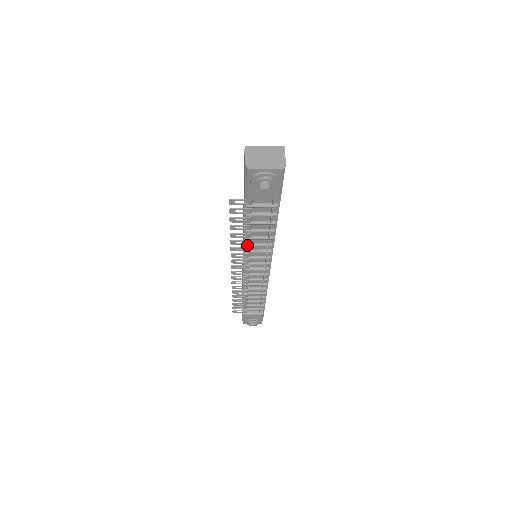
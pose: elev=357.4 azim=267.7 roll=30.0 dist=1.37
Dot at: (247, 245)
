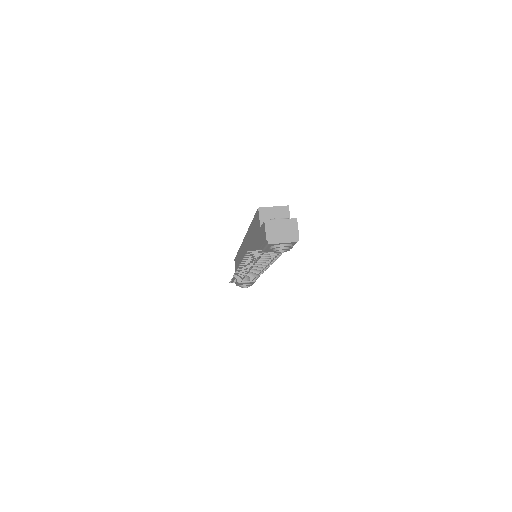
Dot at: (254, 263)
